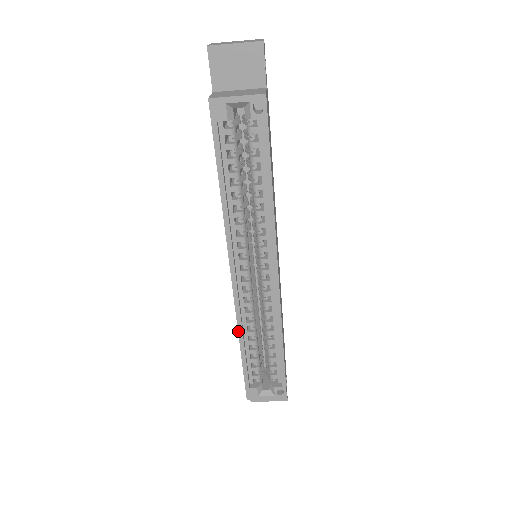
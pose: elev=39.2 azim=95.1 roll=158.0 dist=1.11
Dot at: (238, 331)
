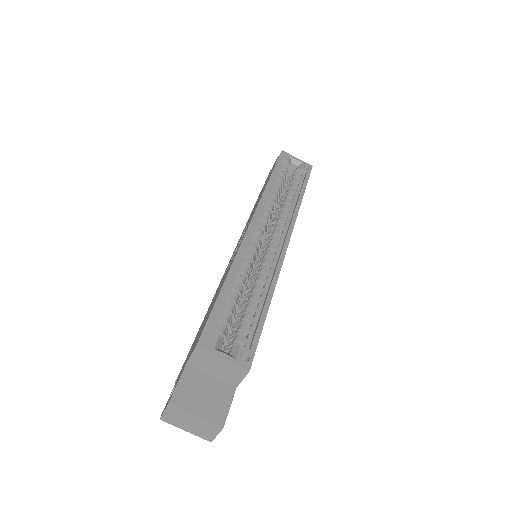
Dot at: (232, 263)
